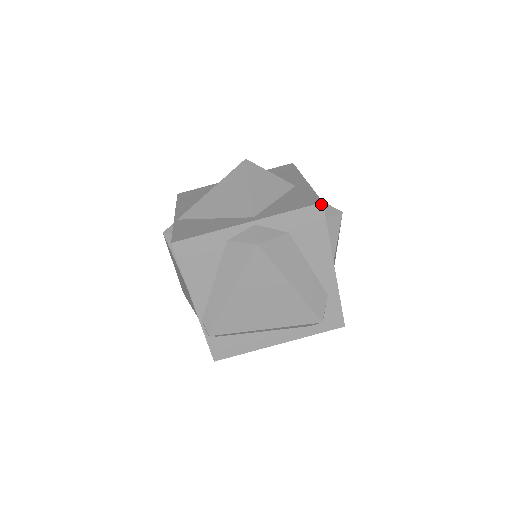
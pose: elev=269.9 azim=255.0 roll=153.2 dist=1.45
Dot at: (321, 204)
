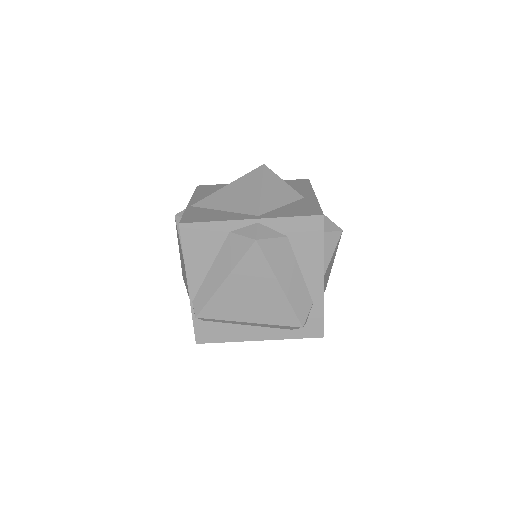
Dot at: (322, 216)
